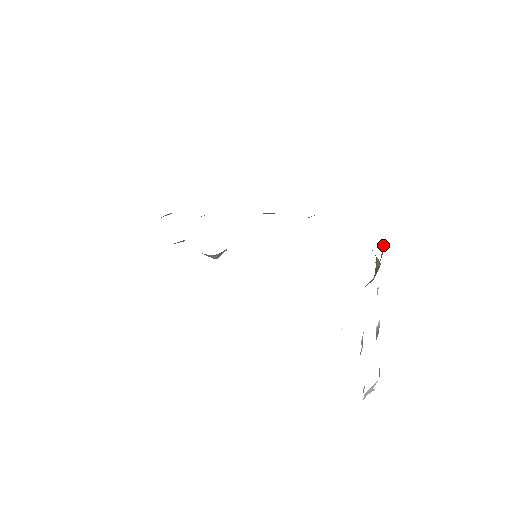
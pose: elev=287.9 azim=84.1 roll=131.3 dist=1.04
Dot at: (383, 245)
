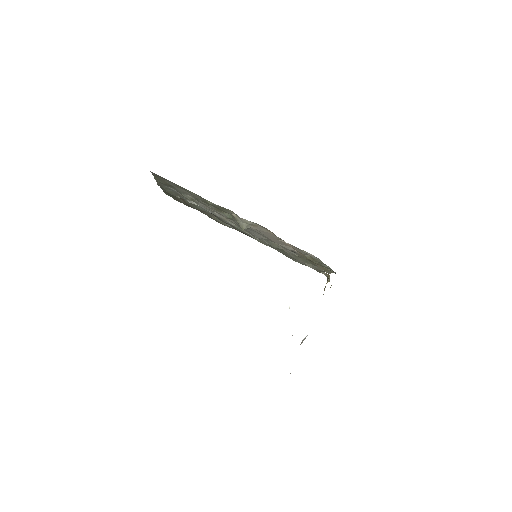
Dot at: occluded
